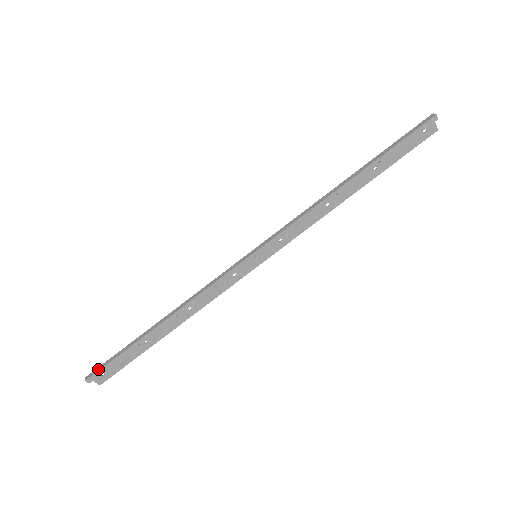
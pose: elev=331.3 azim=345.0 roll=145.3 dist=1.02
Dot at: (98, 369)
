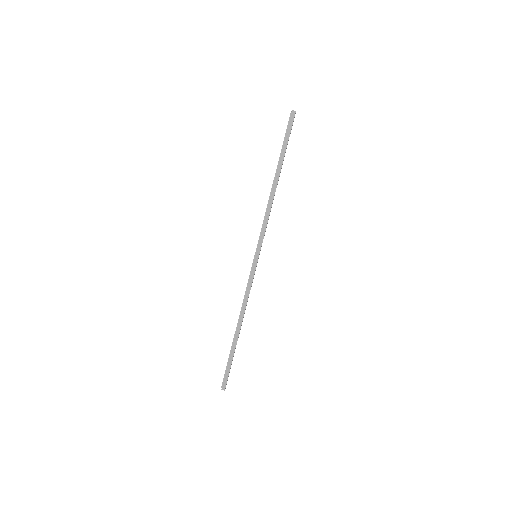
Dot at: (226, 380)
